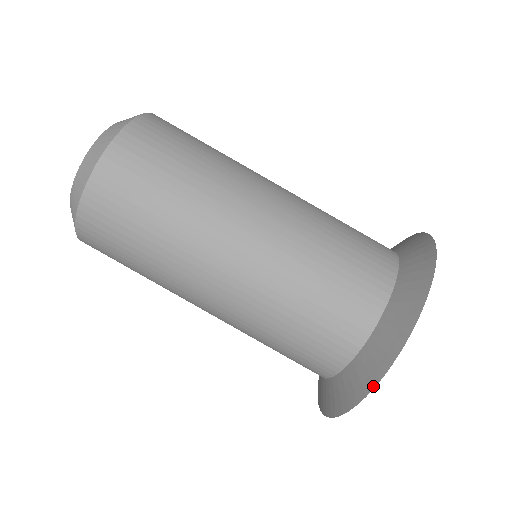
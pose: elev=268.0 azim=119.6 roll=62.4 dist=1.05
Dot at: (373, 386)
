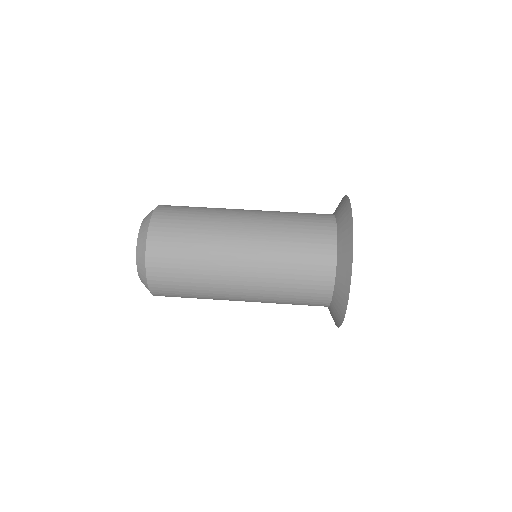
Dot at: (352, 253)
